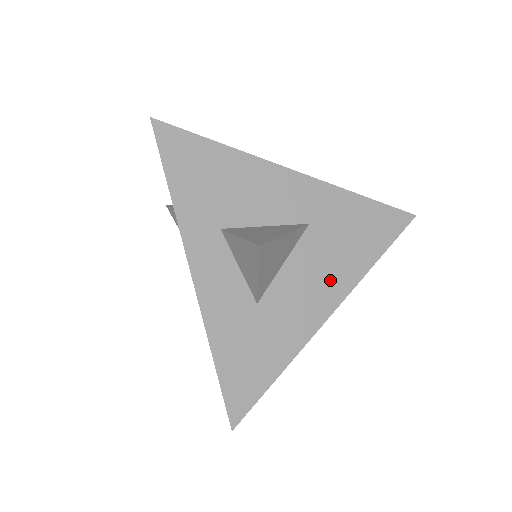
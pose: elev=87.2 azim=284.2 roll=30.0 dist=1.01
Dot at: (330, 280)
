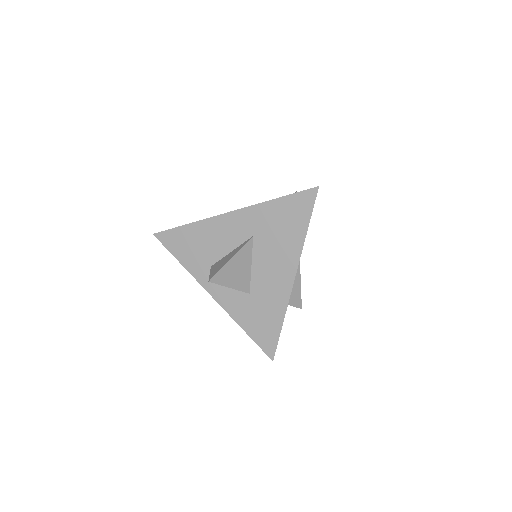
Dot at: (283, 260)
